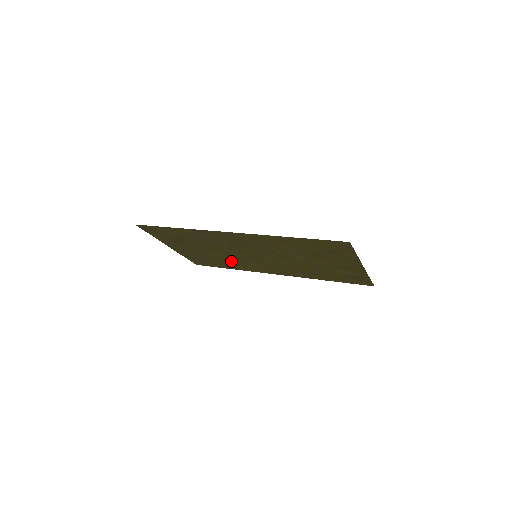
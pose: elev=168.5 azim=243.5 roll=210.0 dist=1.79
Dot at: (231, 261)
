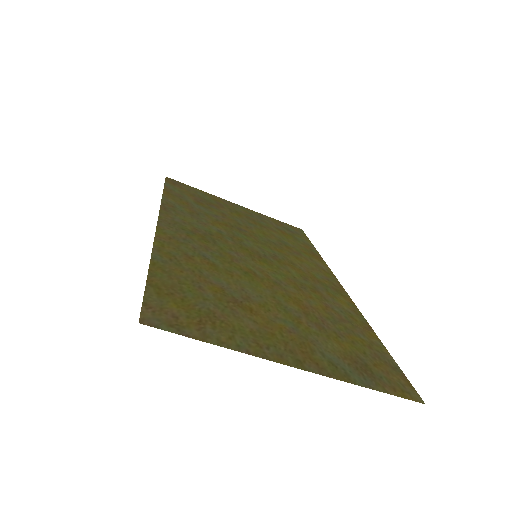
Dot at: (284, 245)
